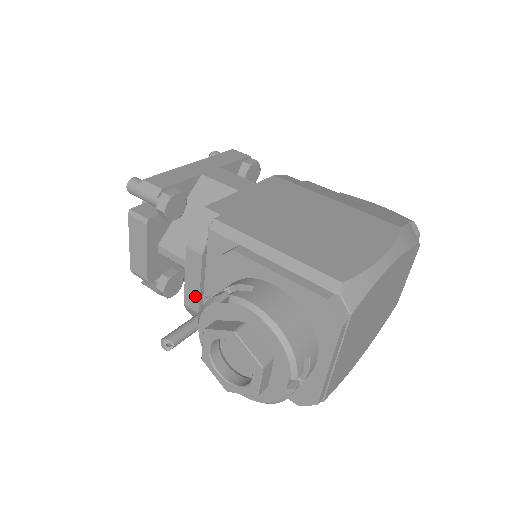
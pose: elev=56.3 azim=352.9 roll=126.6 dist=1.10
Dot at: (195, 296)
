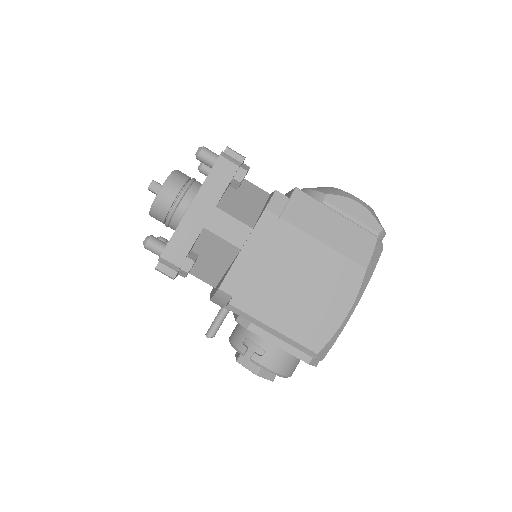
Dot at: occluded
